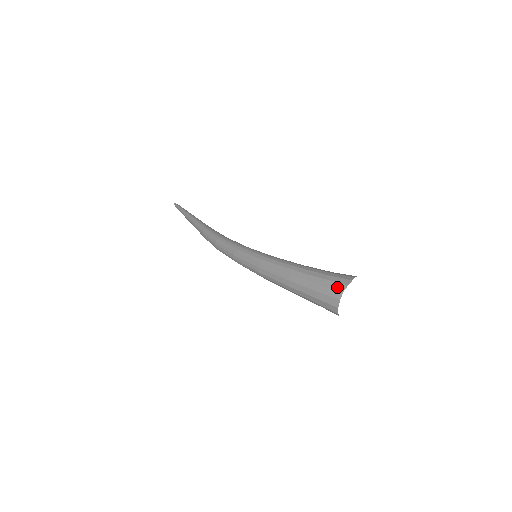
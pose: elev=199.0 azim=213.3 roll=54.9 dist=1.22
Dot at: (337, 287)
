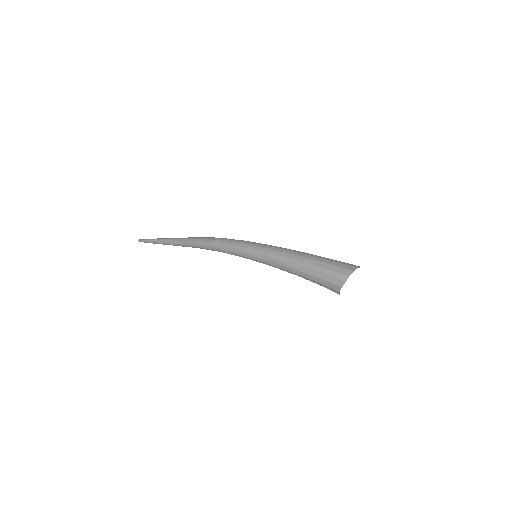
Dot at: (355, 265)
